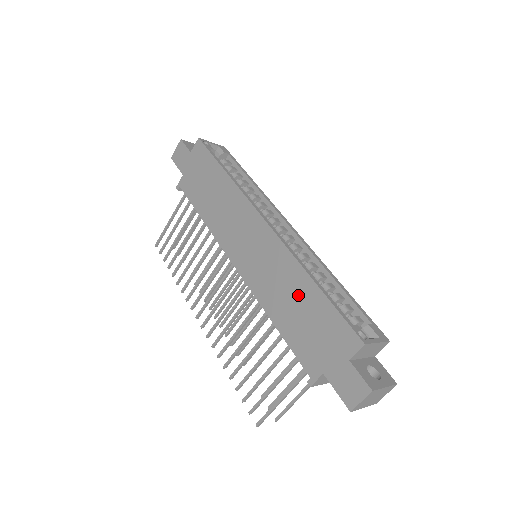
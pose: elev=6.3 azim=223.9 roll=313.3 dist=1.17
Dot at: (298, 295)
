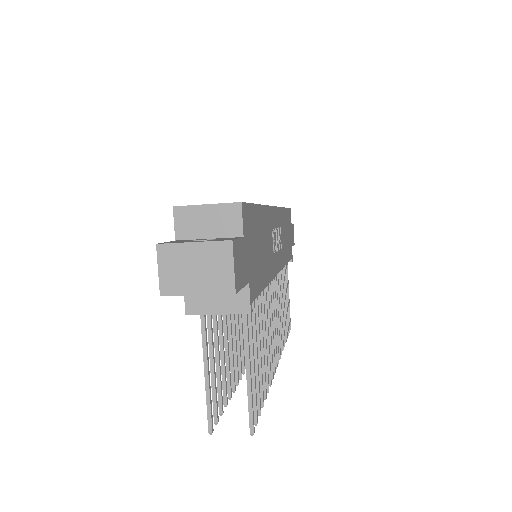
Dot at: occluded
